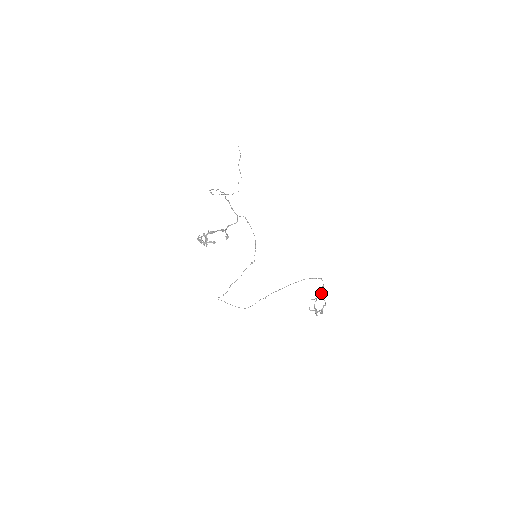
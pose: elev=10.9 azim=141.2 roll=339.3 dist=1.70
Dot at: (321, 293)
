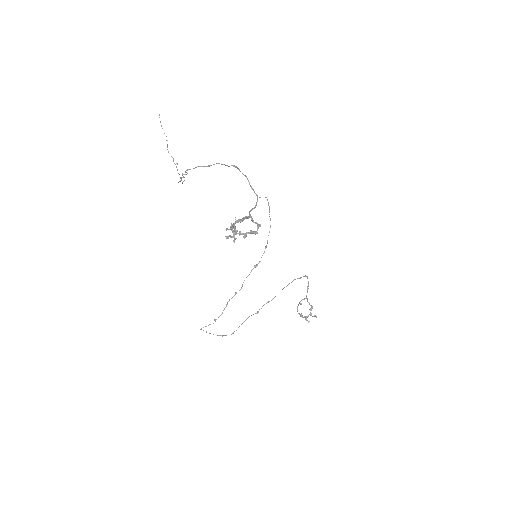
Dot at: occluded
